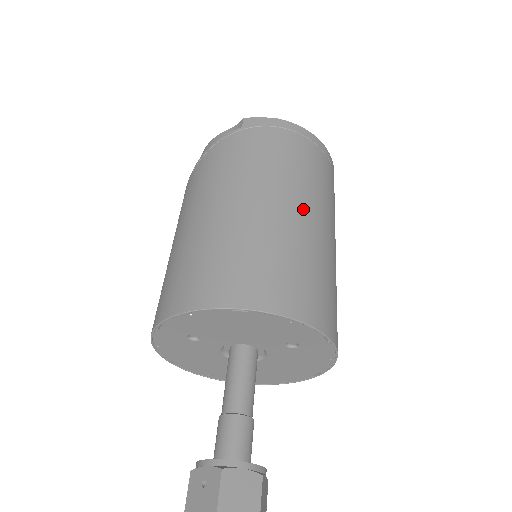
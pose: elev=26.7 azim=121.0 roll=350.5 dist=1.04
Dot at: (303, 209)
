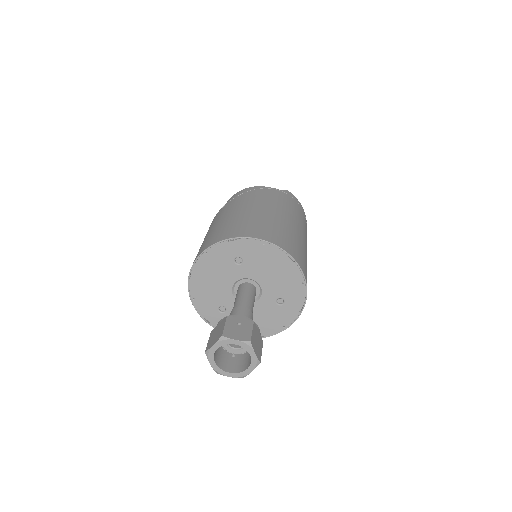
Dot at: occluded
